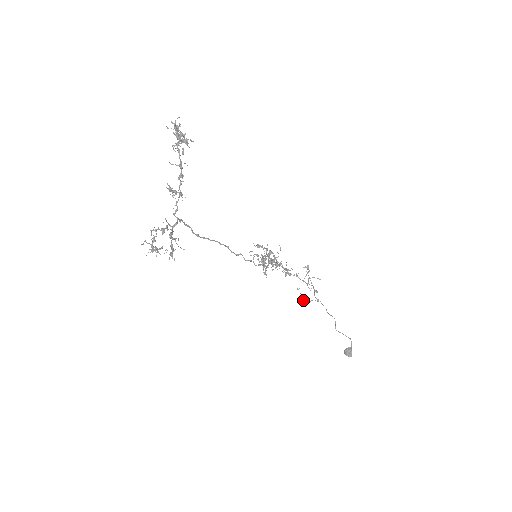
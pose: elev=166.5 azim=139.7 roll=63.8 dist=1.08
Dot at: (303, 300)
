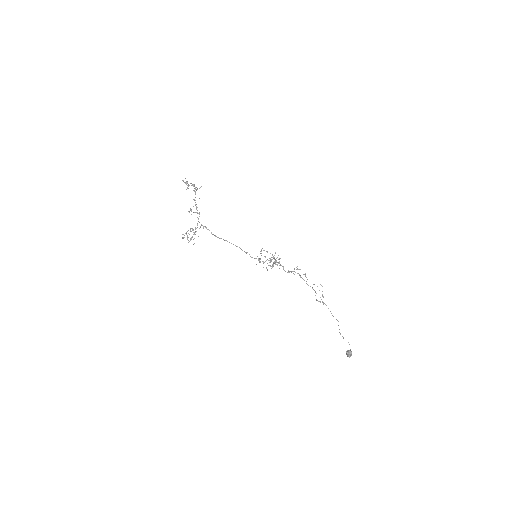
Dot at: (316, 300)
